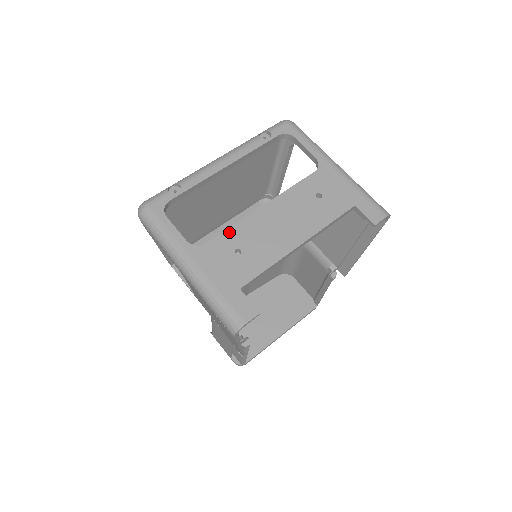
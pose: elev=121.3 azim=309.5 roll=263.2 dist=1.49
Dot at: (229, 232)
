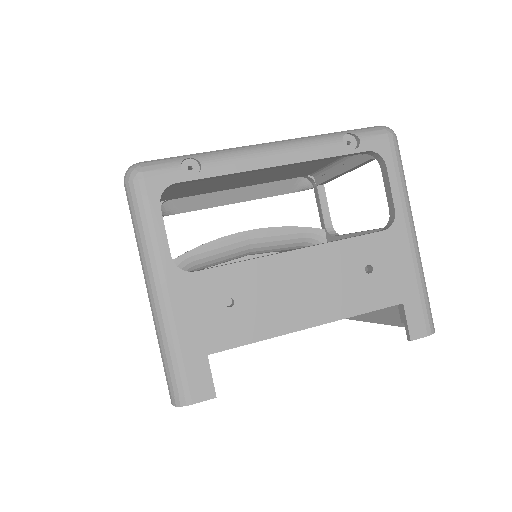
Dot at: (232, 269)
